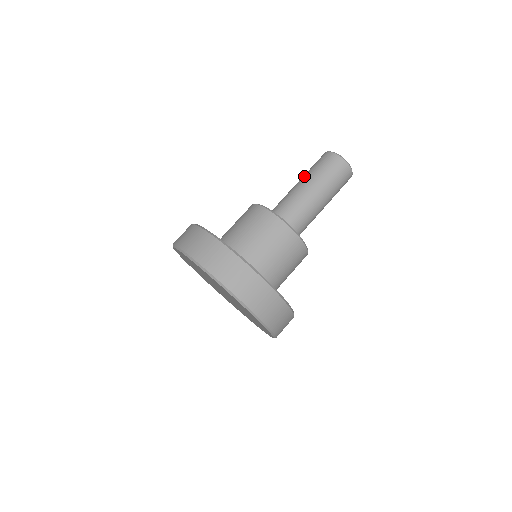
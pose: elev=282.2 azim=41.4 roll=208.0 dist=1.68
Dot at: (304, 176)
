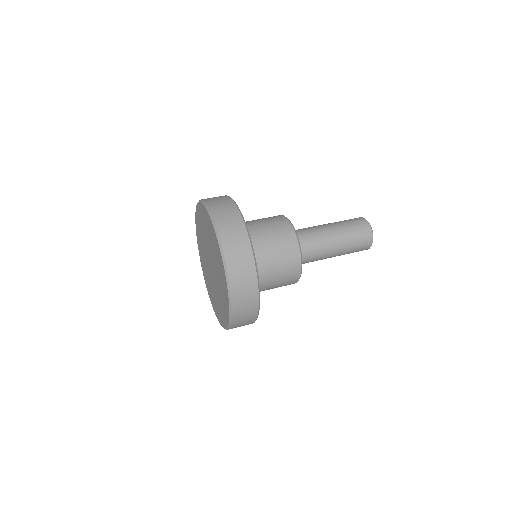
Dot at: occluded
